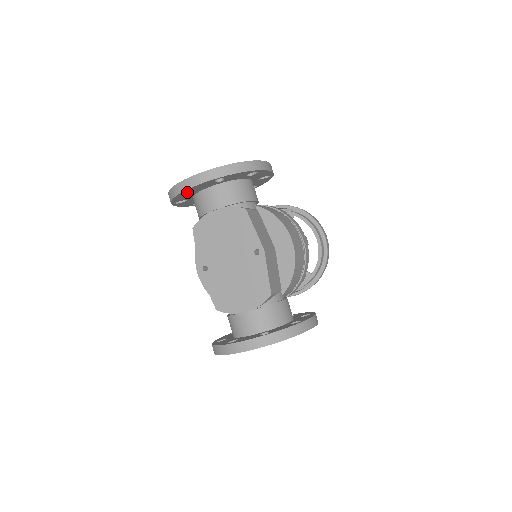
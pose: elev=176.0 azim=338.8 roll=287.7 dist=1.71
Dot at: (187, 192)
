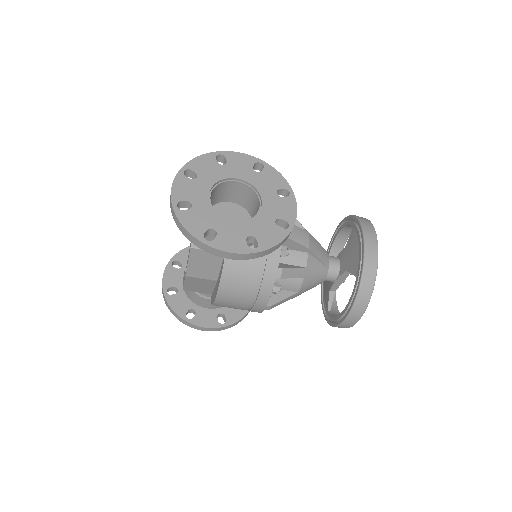
Dot at: (175, 295)
